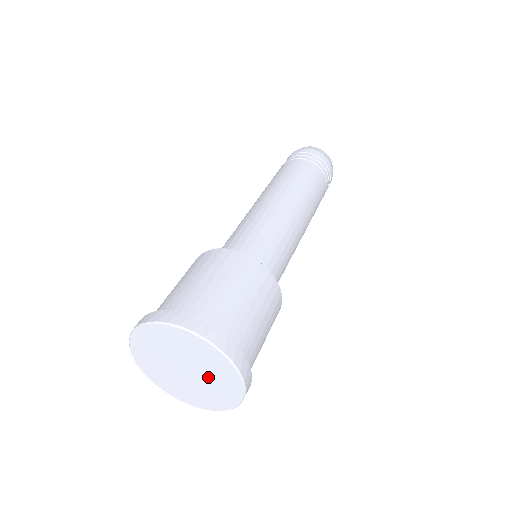
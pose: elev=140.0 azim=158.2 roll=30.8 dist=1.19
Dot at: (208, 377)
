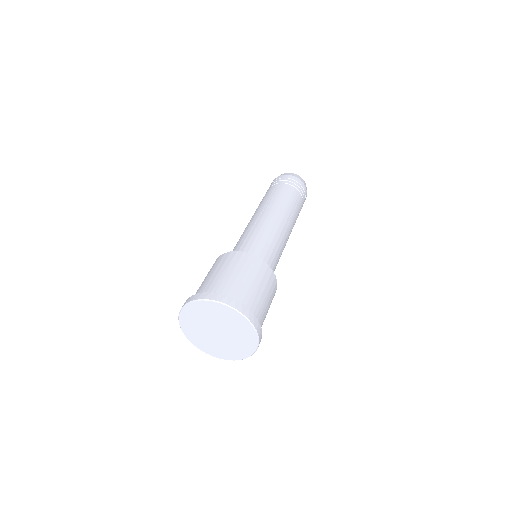
Dot at: (228, 343)
